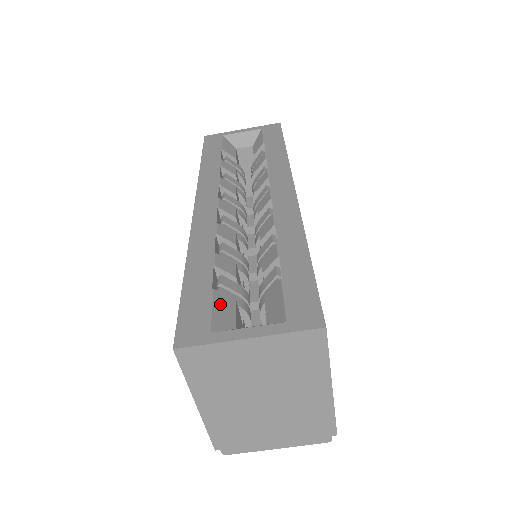
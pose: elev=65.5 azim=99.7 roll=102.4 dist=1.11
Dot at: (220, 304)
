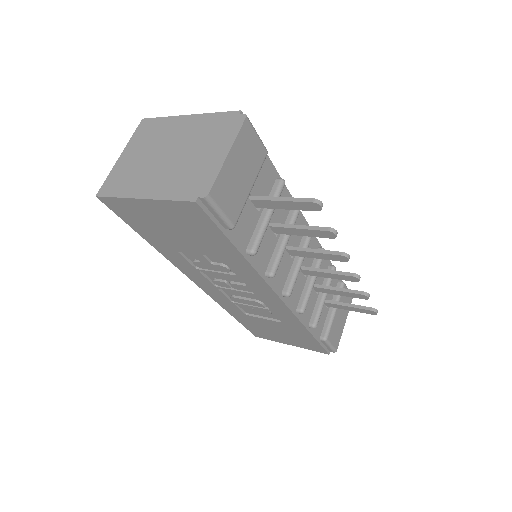
Dot at: occluded
